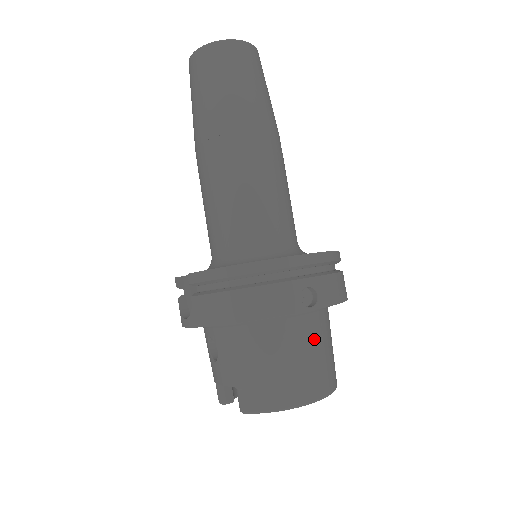
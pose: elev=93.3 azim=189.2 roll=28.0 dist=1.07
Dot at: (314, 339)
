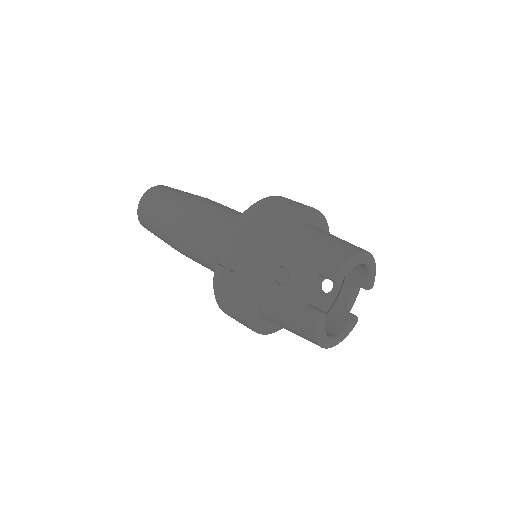
Dot at: occluded
